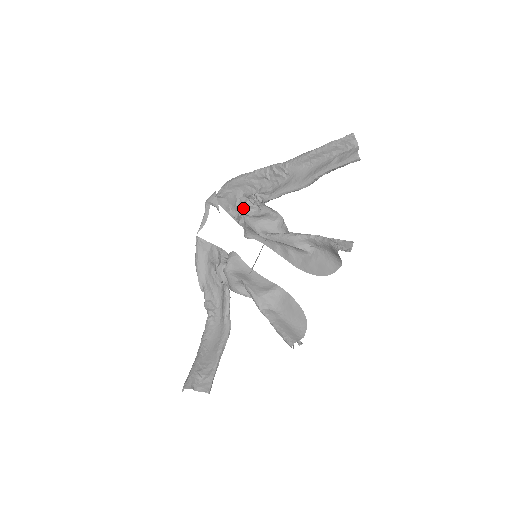
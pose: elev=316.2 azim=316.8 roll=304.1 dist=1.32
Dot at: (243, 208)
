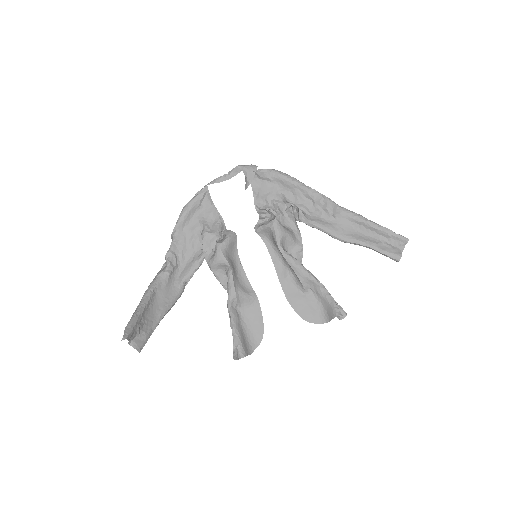
Dot at: (272, 205)
